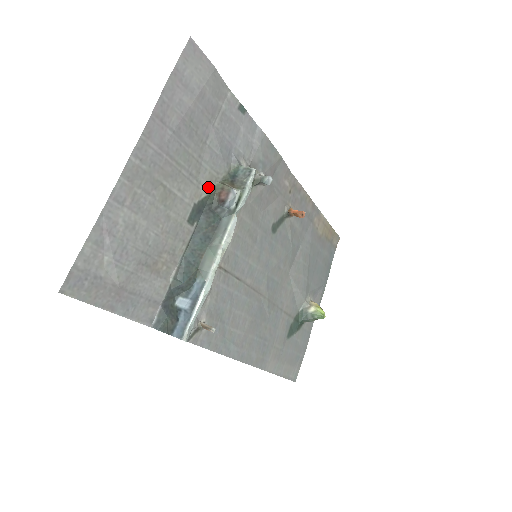
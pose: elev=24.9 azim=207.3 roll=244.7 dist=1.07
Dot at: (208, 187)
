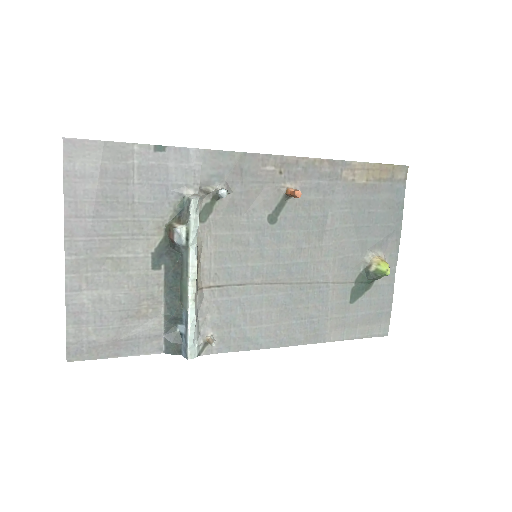
Dot at: (159, 233)
